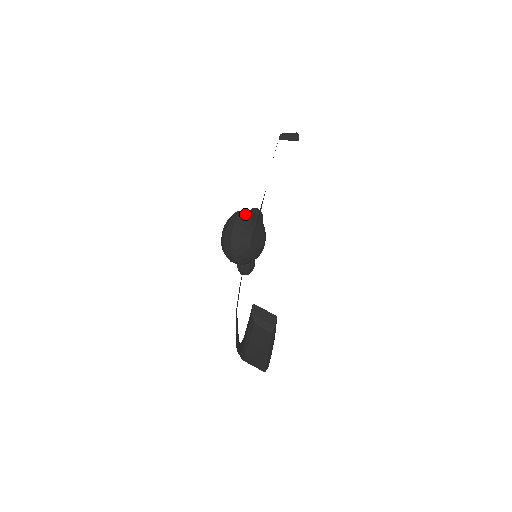
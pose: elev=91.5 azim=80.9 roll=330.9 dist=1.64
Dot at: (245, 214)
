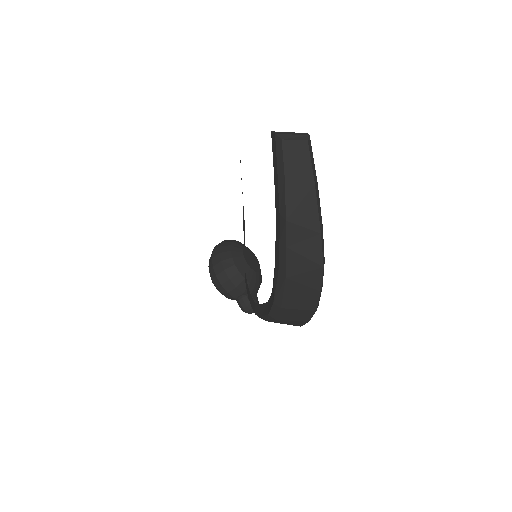
Dot at: (229, 240)
